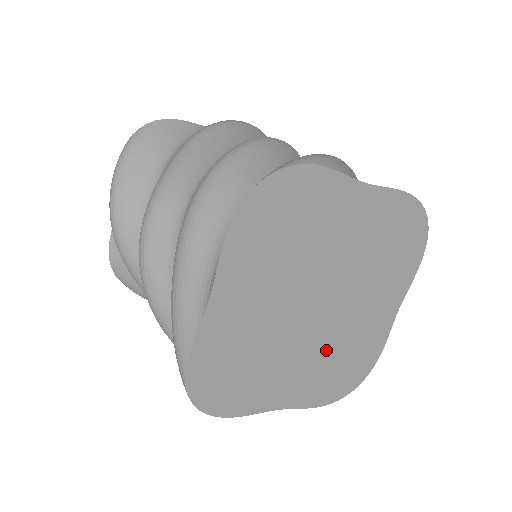
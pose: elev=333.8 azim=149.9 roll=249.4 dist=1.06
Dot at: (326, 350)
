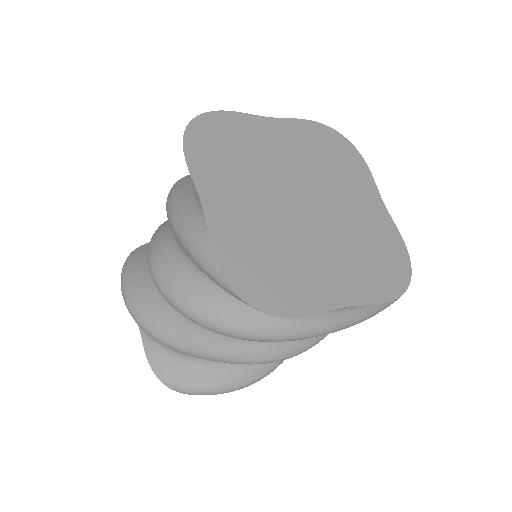
Dot at: (345, 243)
